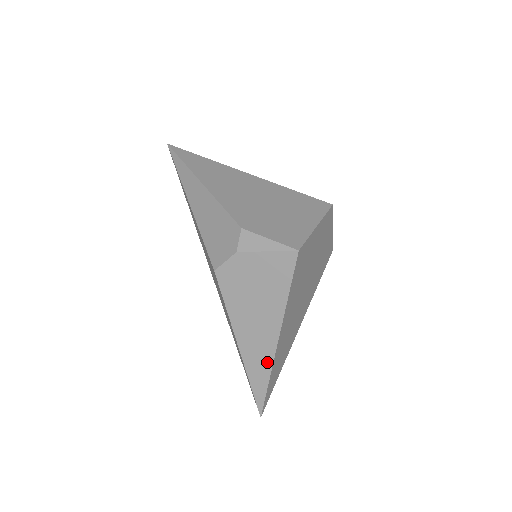
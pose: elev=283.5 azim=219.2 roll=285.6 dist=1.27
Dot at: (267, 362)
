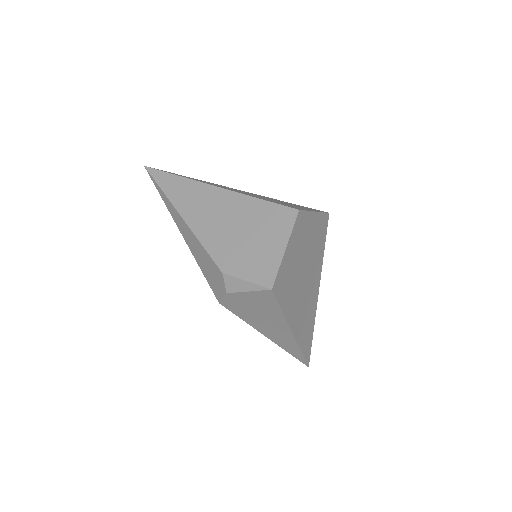
Dot at: (293, 343)
